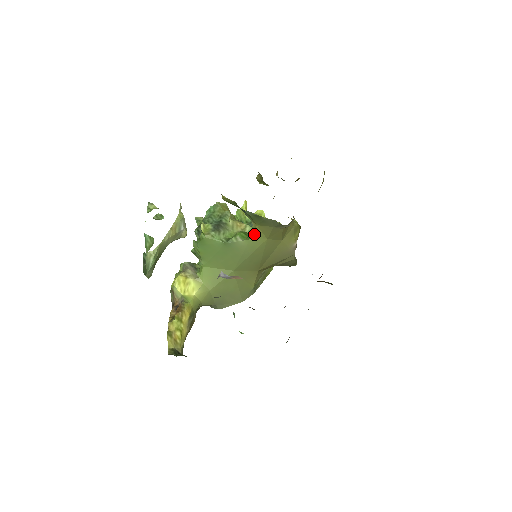
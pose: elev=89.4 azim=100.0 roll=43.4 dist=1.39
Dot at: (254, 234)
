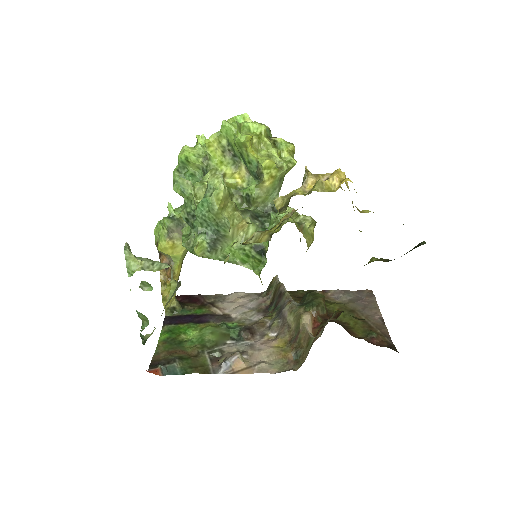
Dot at: (258, 275)
